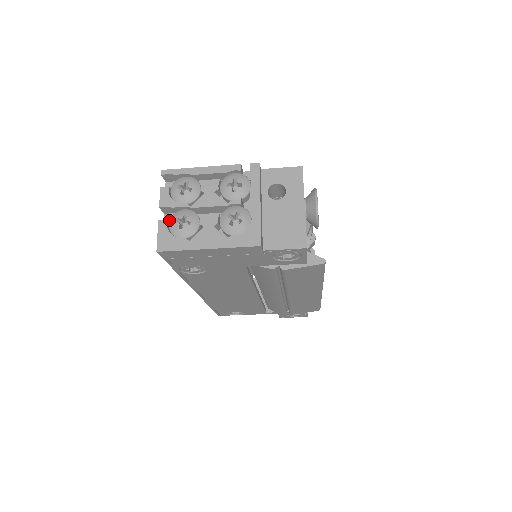
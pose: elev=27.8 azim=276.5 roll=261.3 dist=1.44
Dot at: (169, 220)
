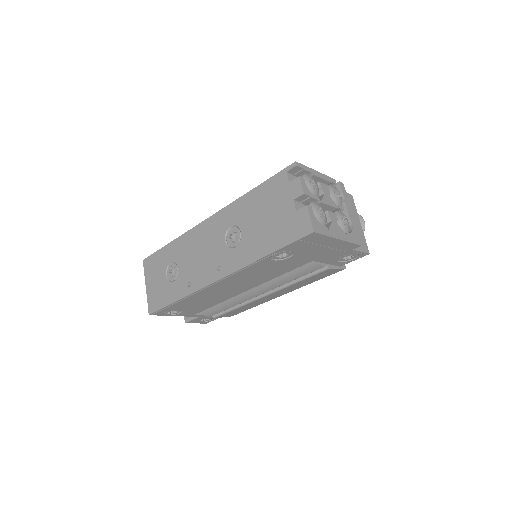
Dot at: (298, 207)
